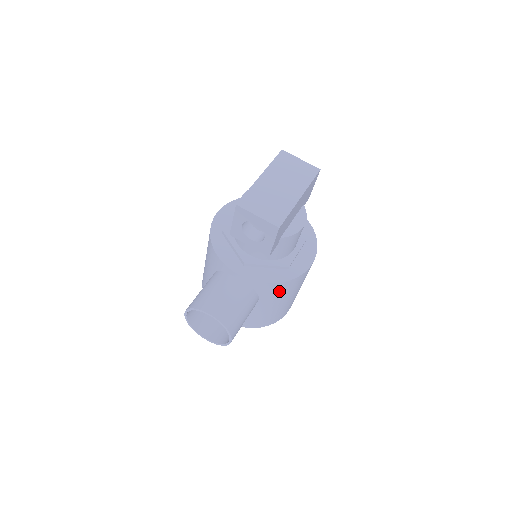
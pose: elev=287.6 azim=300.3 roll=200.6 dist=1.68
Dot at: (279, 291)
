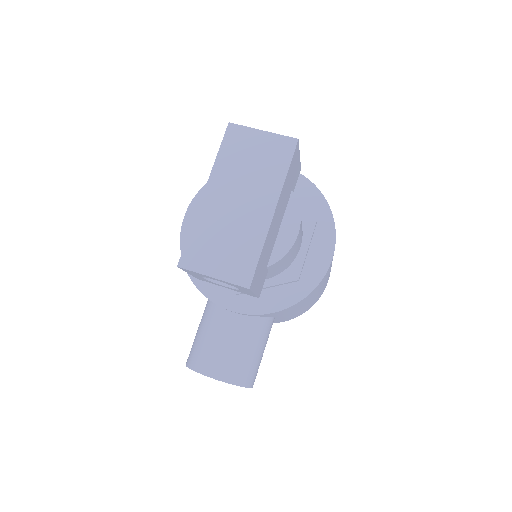
Dot at: (296, 306)
